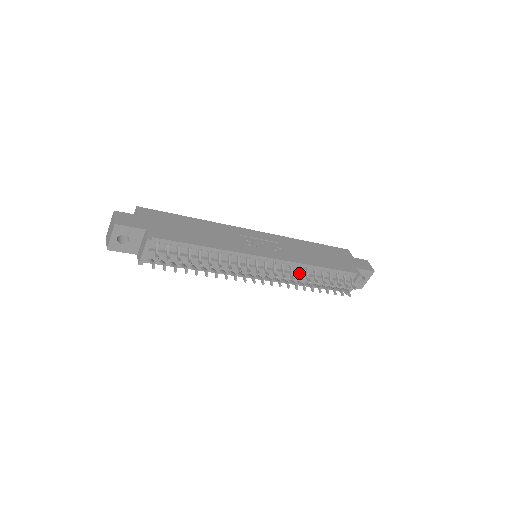
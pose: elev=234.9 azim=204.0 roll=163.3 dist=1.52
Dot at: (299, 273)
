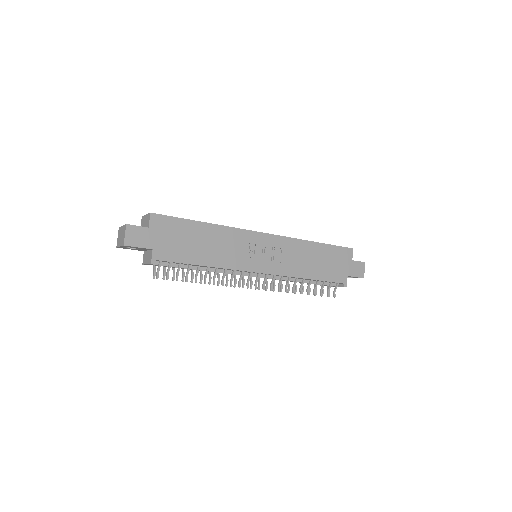
Dot at: (287, 283)
